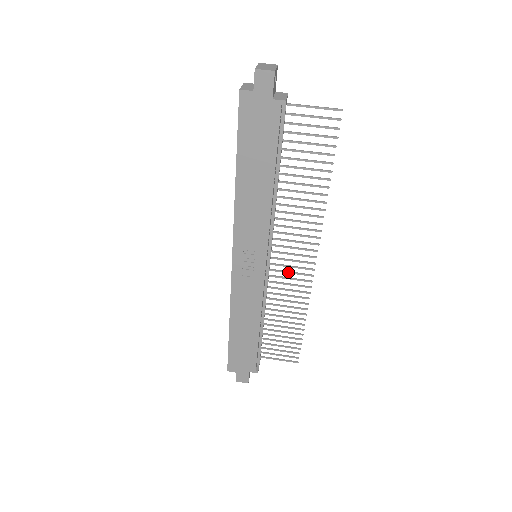
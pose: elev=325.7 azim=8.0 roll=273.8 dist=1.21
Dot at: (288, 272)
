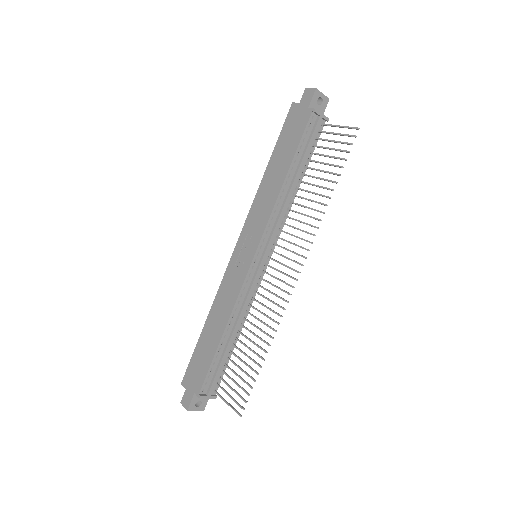
Dot at: (273, 284)
